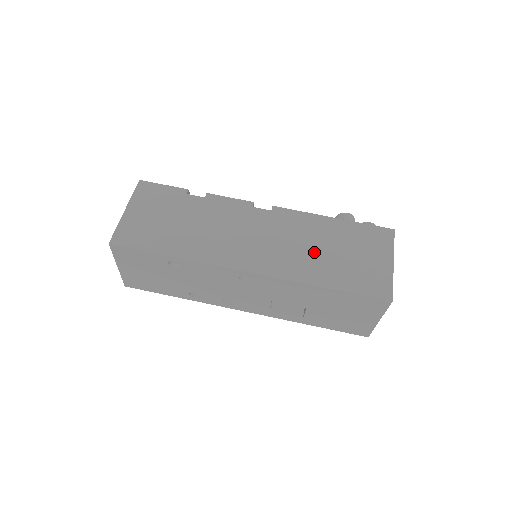
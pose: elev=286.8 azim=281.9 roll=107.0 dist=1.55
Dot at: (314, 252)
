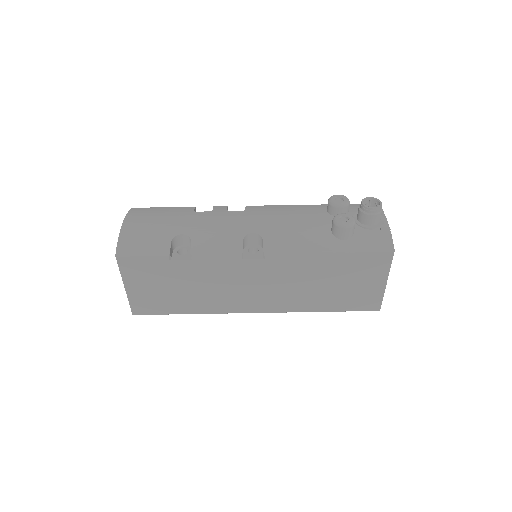
Dot at: (311, 288)
